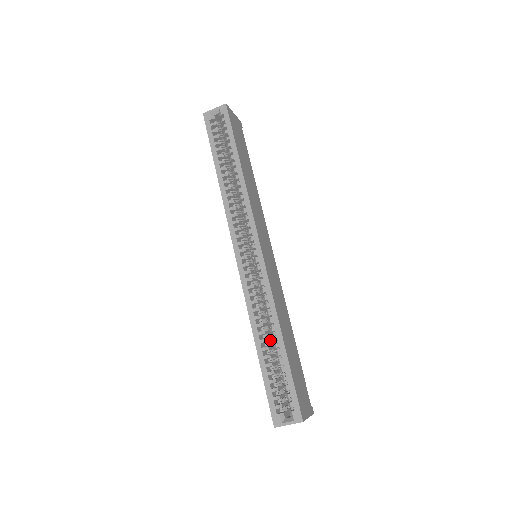
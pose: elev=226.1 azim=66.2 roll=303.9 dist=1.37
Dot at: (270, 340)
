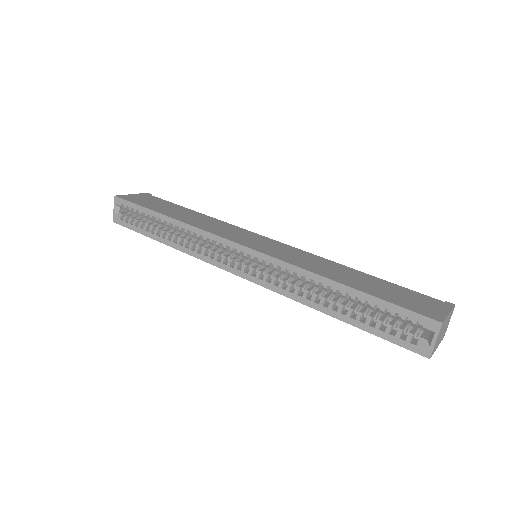
Dot at: (339, 298)
